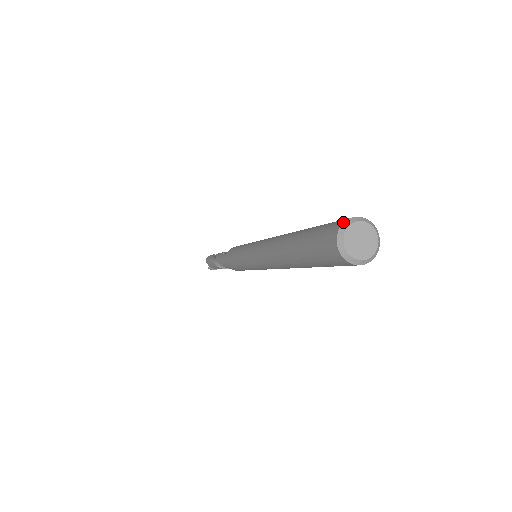
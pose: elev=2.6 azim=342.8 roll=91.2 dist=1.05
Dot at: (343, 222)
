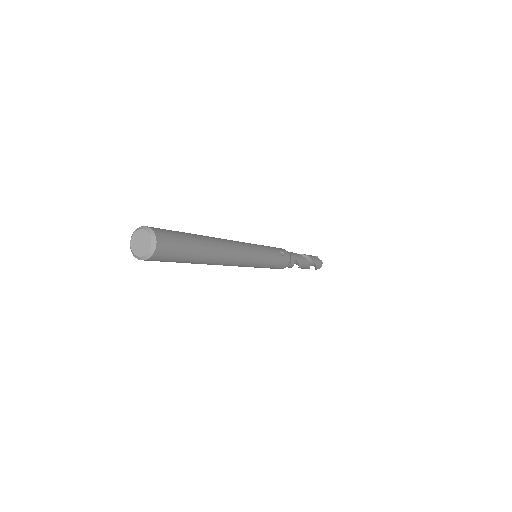
Dot at: (131, 237)
